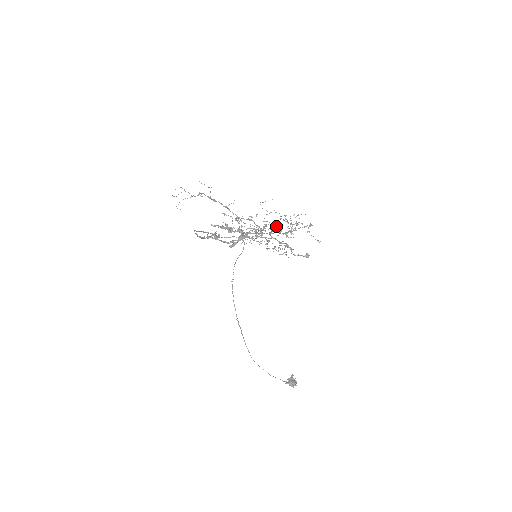
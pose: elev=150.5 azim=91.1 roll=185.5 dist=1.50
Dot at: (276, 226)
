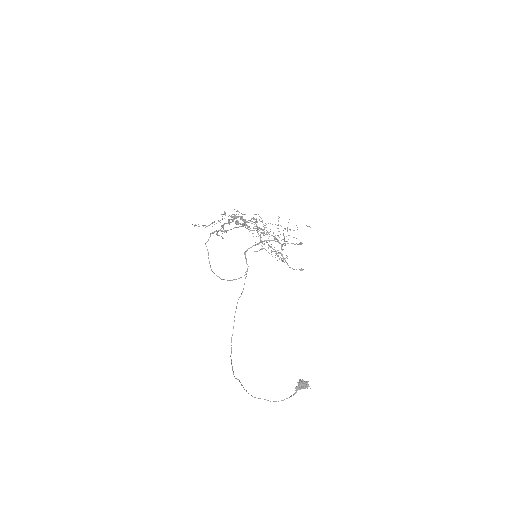
Dot at: (272, 235)
